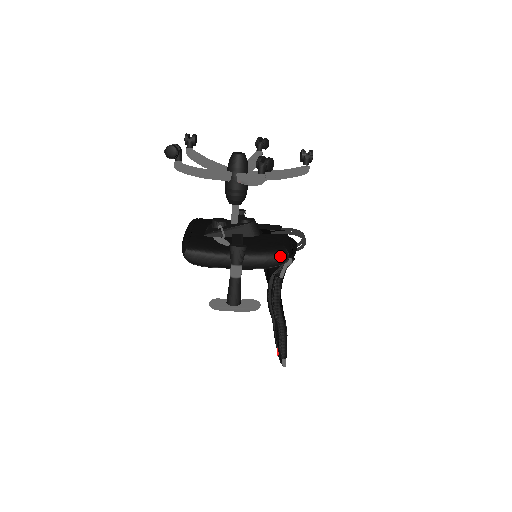
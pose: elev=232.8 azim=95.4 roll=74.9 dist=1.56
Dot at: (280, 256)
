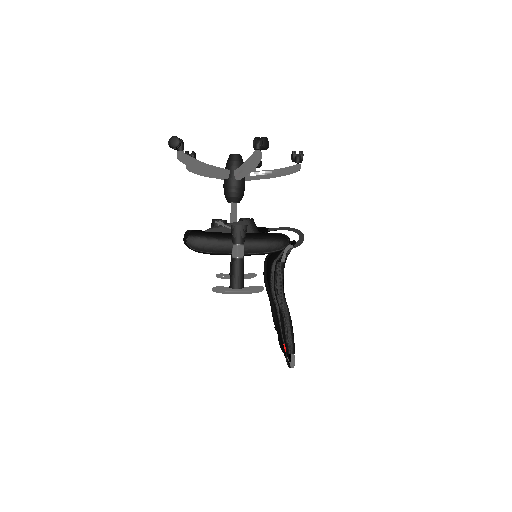
Dot at: (280, 240)
